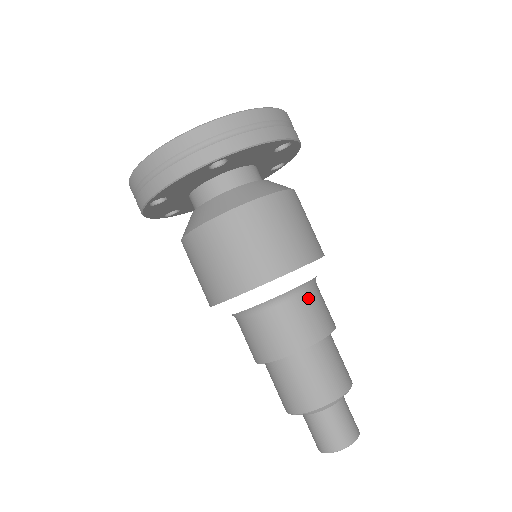
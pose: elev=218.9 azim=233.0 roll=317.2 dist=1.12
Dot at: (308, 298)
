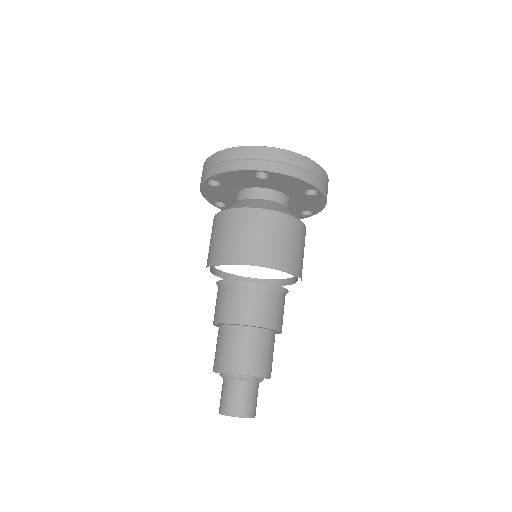
Dot at: (272, 296)
